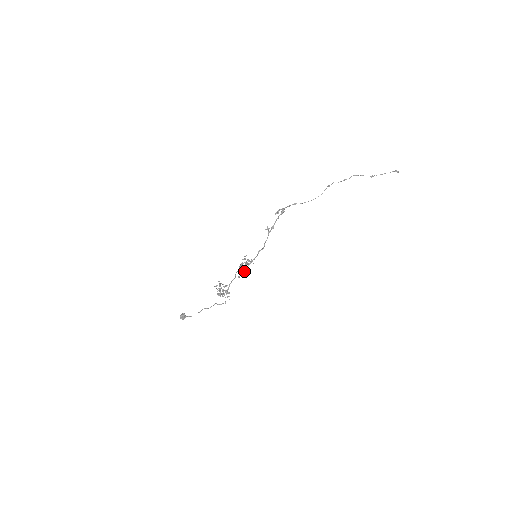
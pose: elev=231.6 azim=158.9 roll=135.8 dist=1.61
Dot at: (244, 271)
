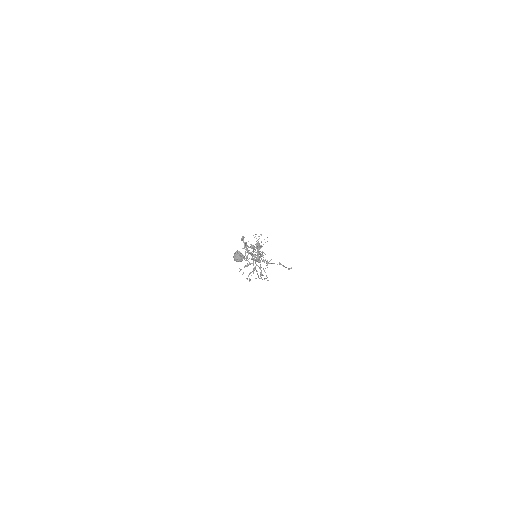
Dot at: occluded
